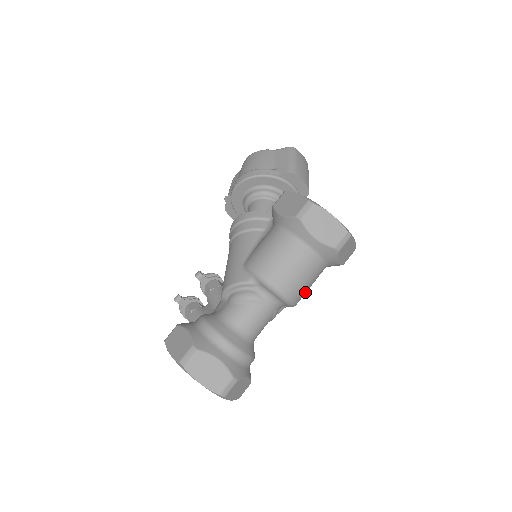
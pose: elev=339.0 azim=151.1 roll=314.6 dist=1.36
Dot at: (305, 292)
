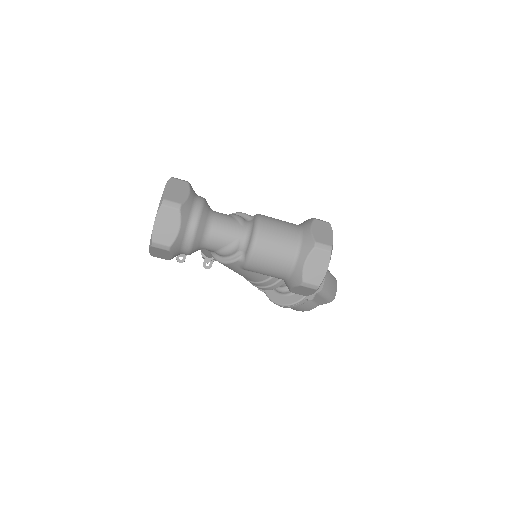
Dot at: (266, 255)
